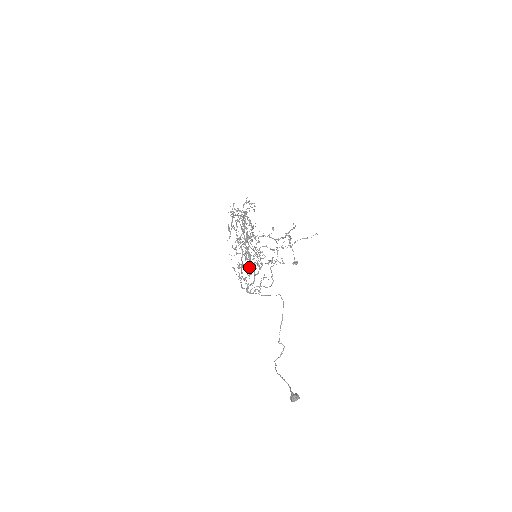
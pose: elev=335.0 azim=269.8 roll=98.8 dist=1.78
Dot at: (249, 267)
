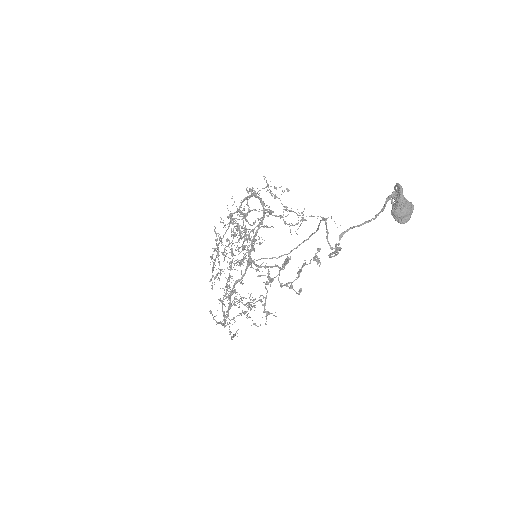
Dot at: occluded
